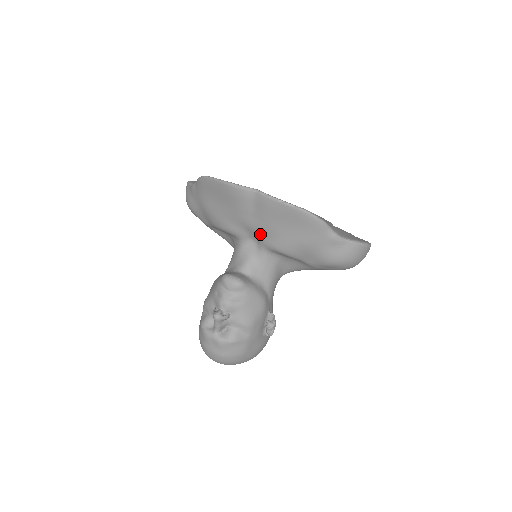
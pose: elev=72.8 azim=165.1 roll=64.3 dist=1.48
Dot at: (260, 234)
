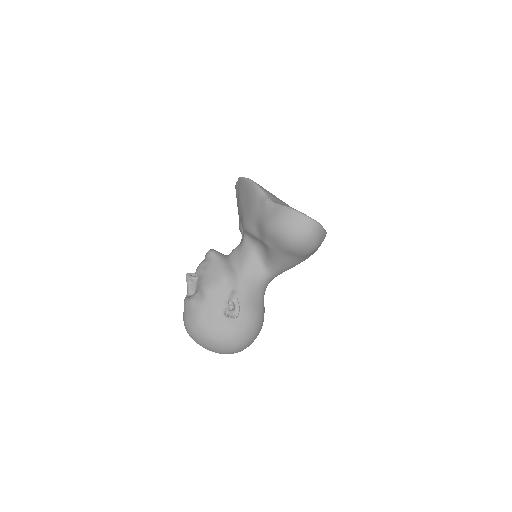
Dot at: (241, 219)
